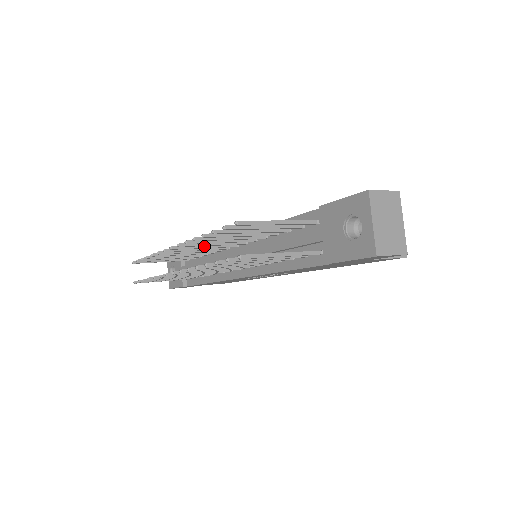
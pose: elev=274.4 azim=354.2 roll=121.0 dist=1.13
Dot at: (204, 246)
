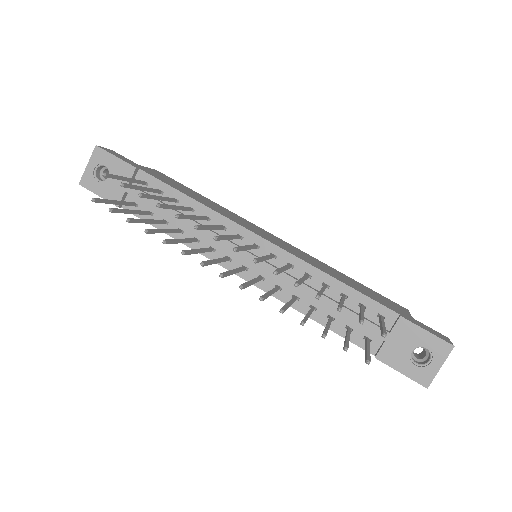
Dot at: (248, 248)
